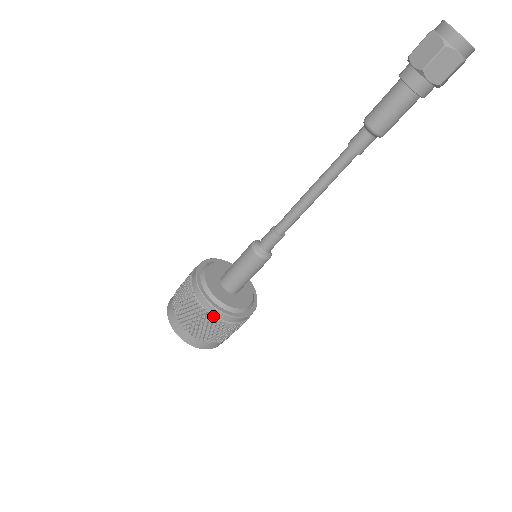
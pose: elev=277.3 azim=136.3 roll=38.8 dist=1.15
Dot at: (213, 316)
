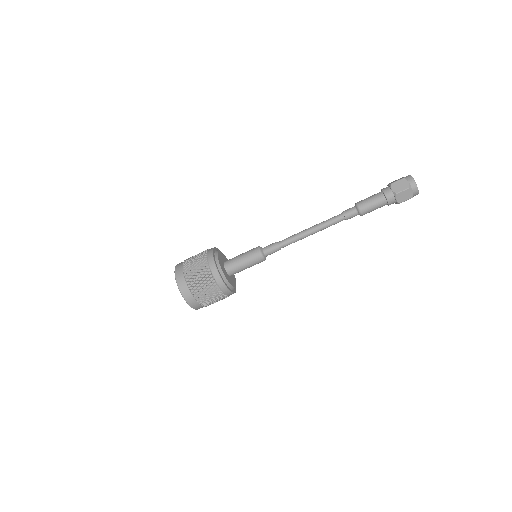
Dot at: (218, 286)
